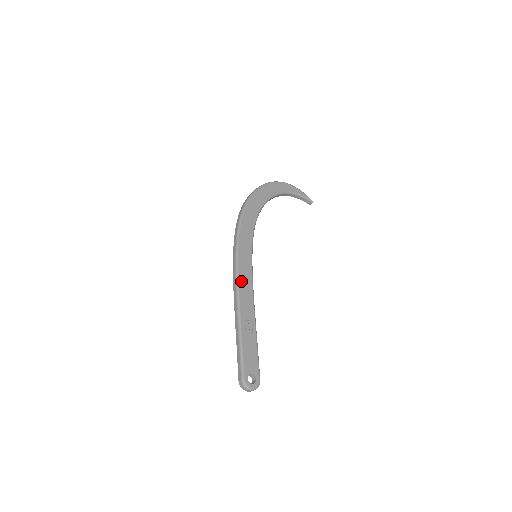
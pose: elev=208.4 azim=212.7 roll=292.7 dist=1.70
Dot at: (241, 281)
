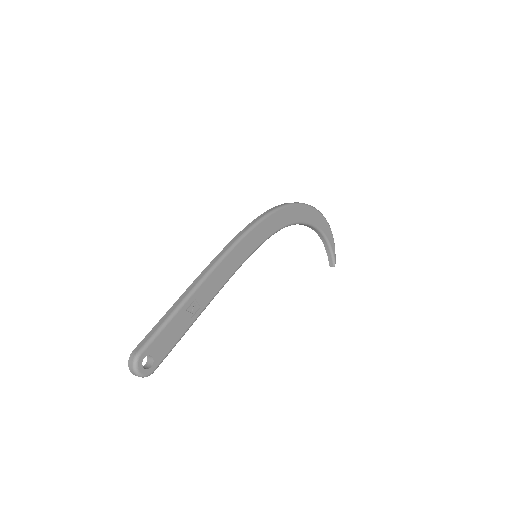
Dot at: (226, 261)
